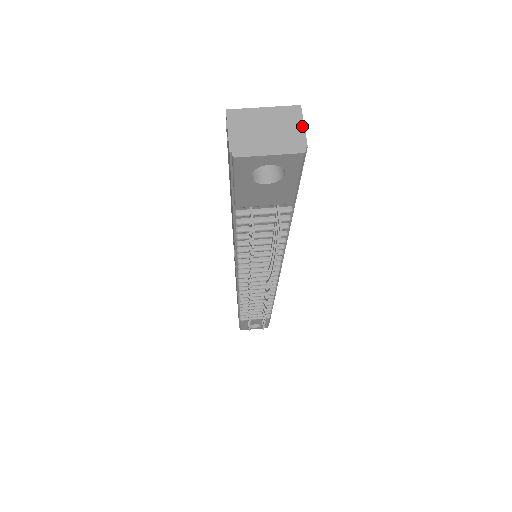
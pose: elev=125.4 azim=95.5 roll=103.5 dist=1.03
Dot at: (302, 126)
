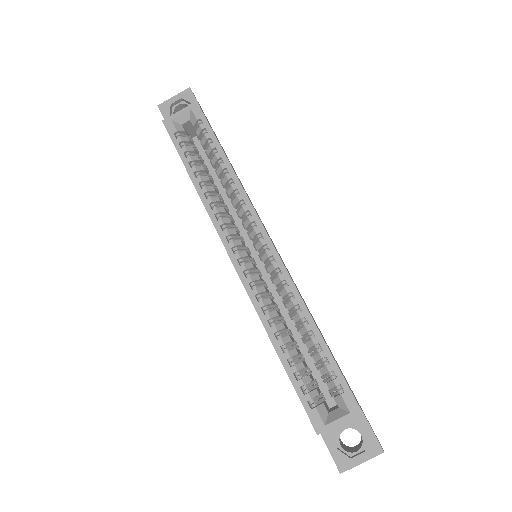
Dot at: occluded
